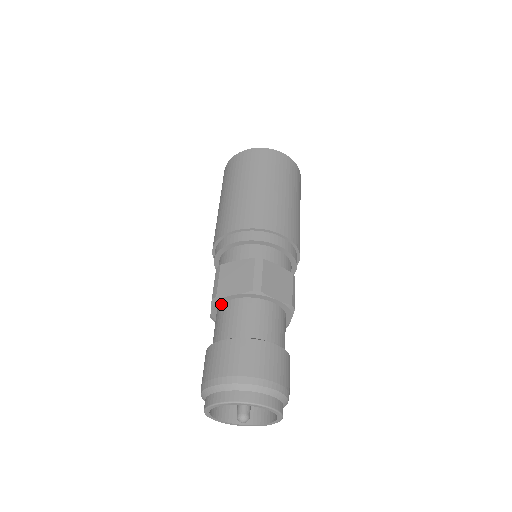
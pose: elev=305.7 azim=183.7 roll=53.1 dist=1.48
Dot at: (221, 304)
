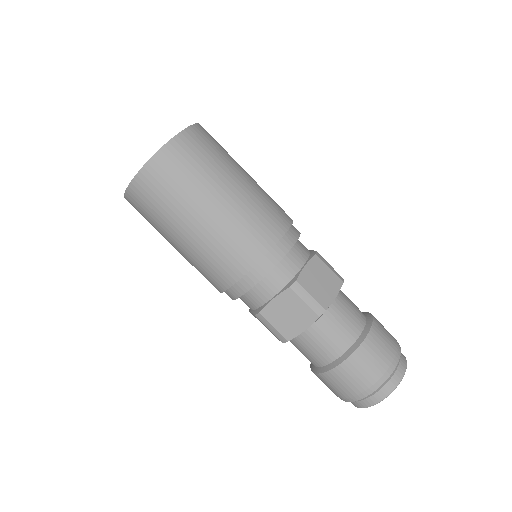
Dot at: occluded
